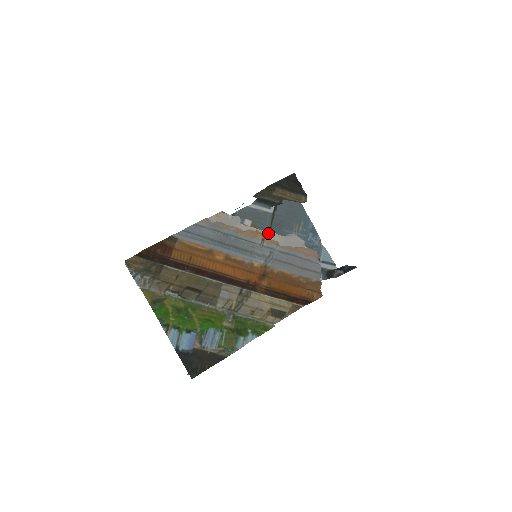
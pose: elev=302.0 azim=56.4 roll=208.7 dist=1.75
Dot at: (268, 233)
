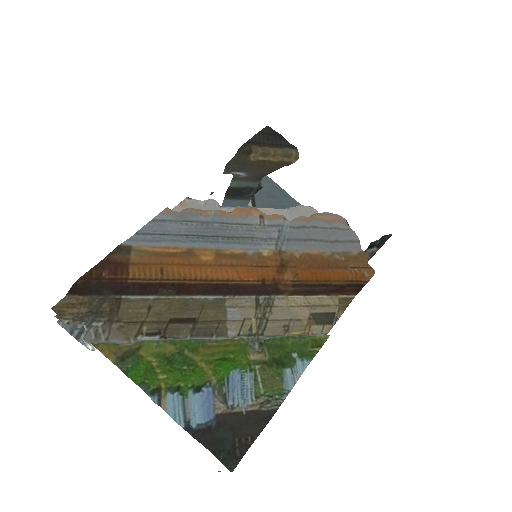
Dot at: (264, 210)
